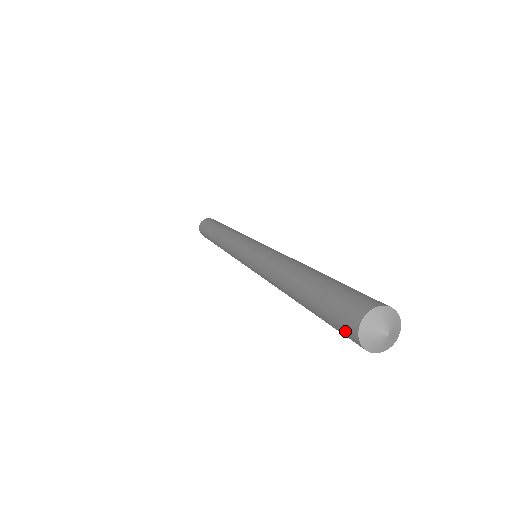
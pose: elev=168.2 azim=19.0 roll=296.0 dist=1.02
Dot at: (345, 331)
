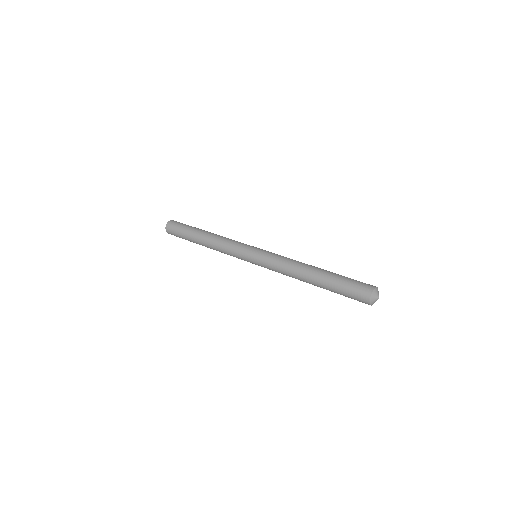
Dot at: occluded
